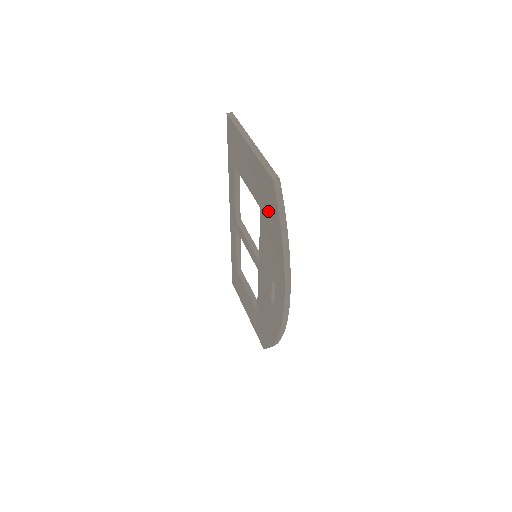
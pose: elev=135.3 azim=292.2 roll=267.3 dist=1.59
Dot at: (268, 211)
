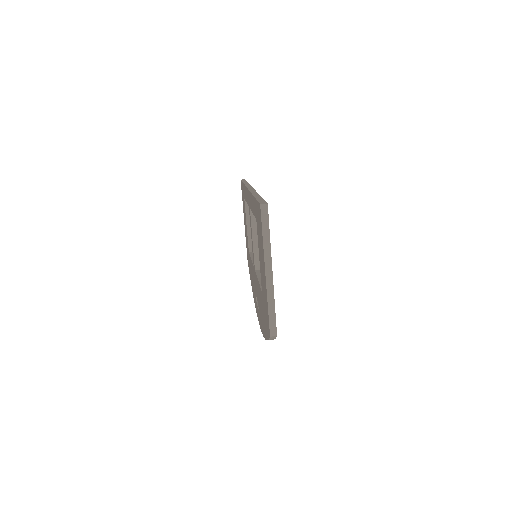
Dot at: (264, 313)
